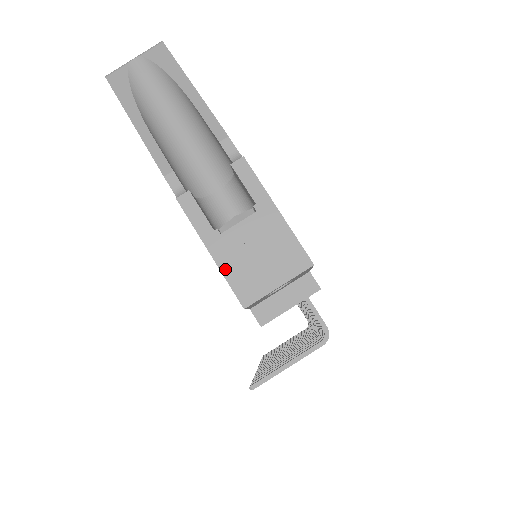
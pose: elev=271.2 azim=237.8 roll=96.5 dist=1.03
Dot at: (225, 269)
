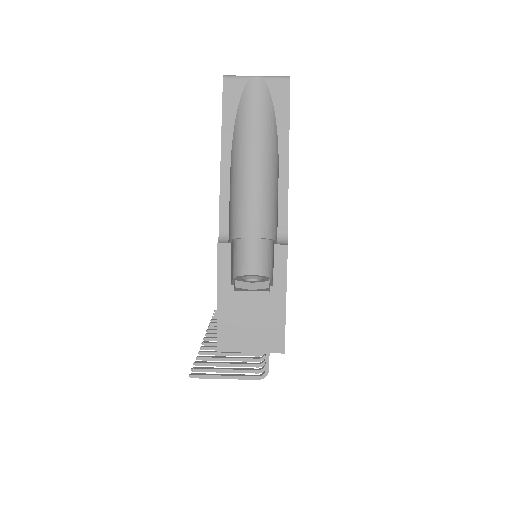
Dot at: (221, 317)
